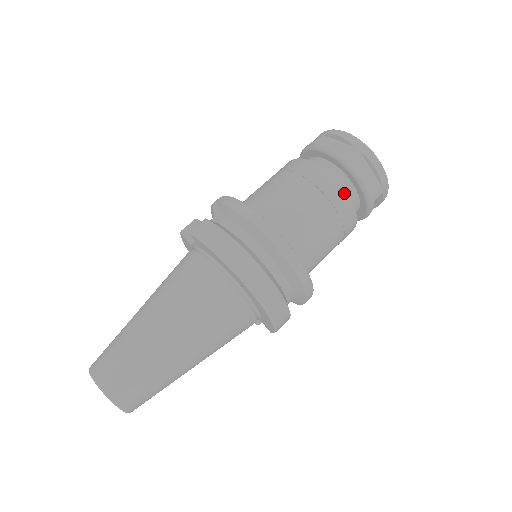
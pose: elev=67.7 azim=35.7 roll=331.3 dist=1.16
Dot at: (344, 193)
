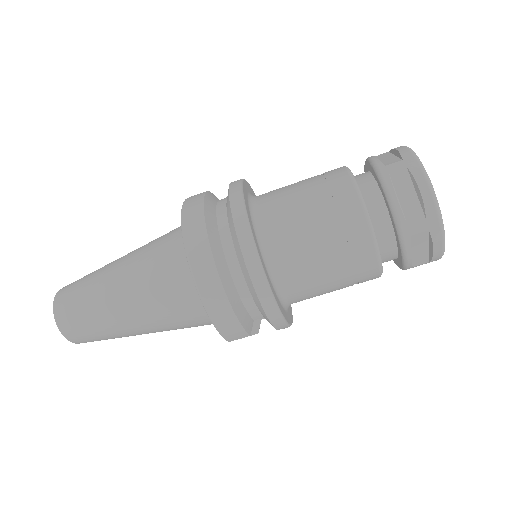
Dot at: (360, 206)
